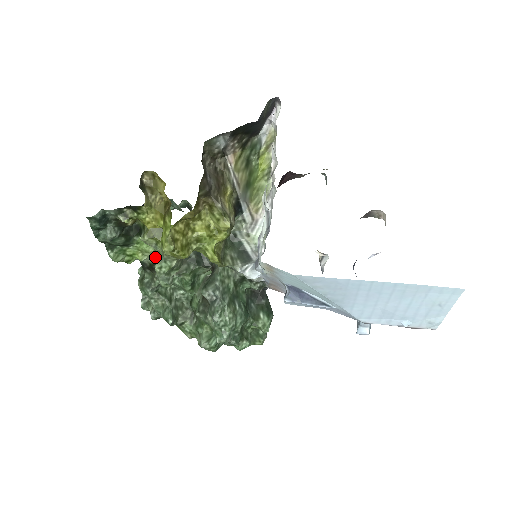
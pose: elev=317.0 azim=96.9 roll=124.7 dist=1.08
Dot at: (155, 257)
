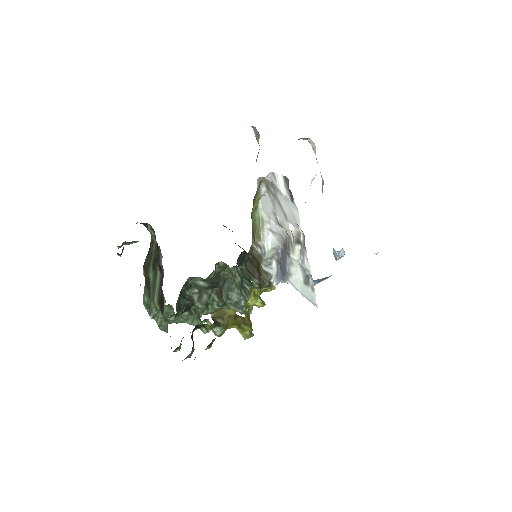
Dot at: occluded
